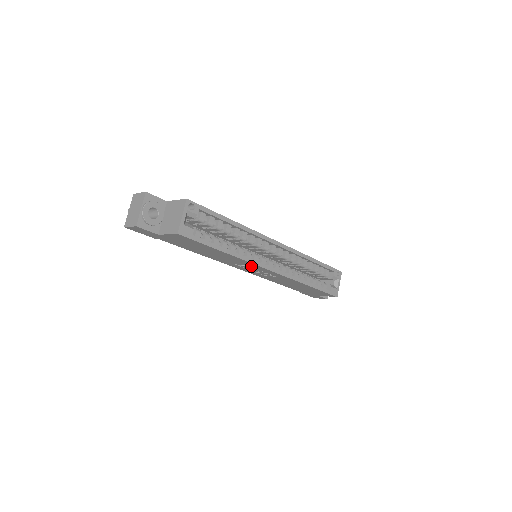
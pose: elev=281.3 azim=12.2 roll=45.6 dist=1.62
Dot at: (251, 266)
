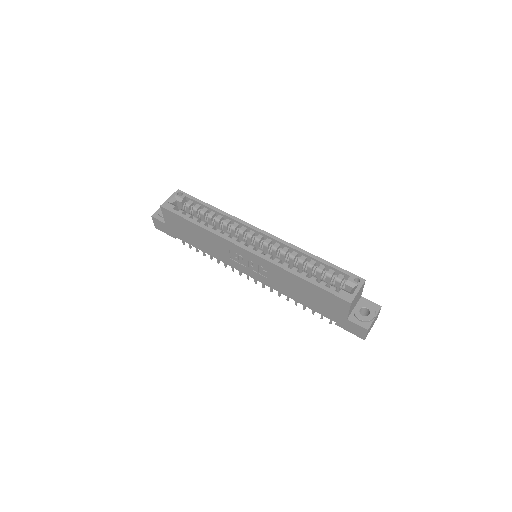
Dot at: (234, 251)
